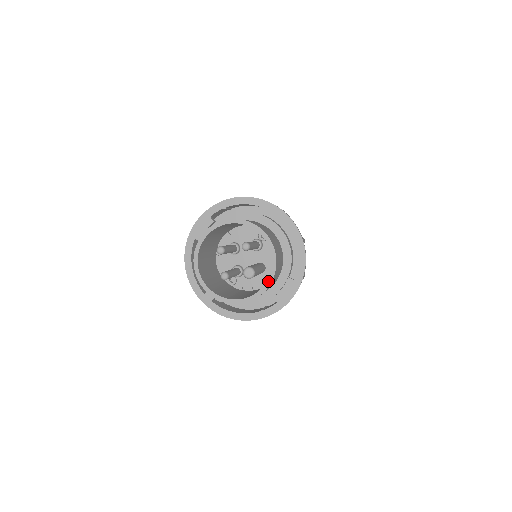
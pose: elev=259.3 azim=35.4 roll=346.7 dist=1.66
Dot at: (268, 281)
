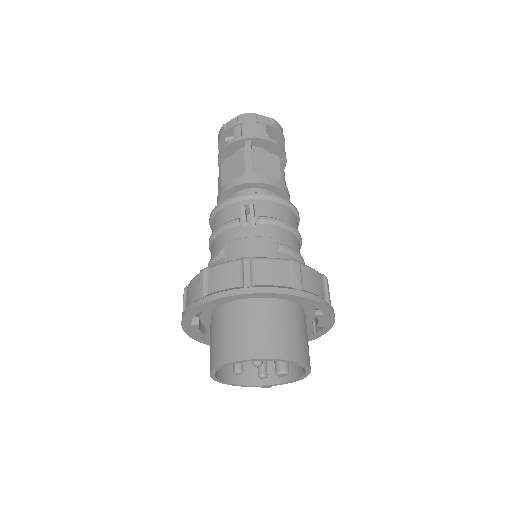
Dot at: (306, 370)
